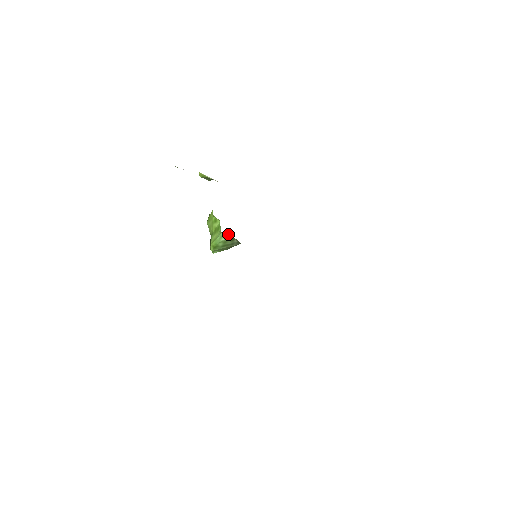
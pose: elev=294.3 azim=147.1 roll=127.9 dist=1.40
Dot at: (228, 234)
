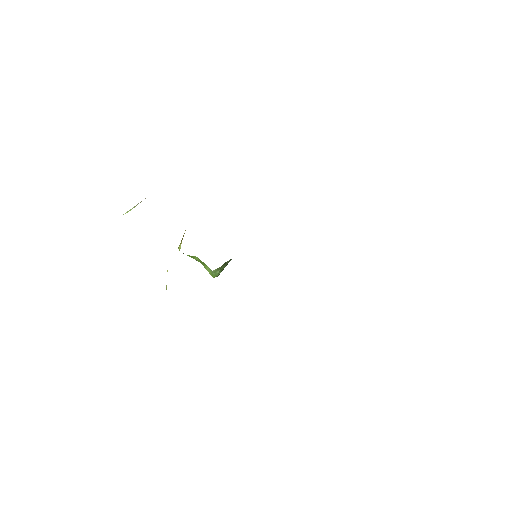
Dot at: (218, 268)
